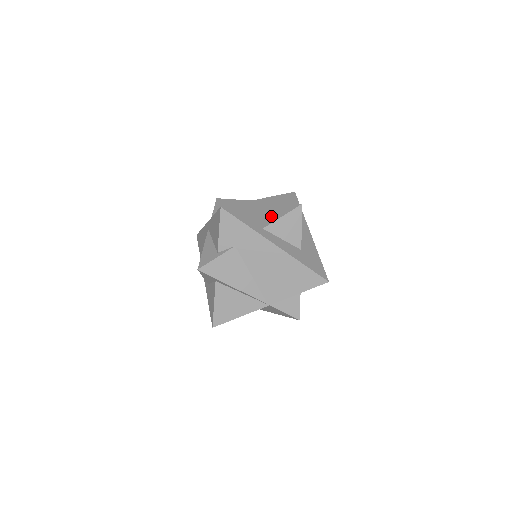
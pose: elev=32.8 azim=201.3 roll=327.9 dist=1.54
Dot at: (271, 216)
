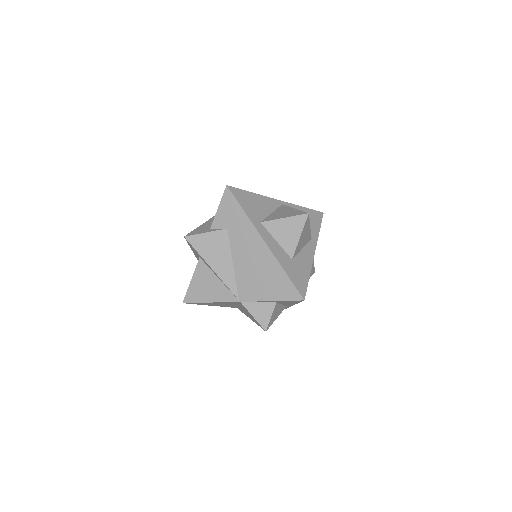
Dot at: (275, 215)
